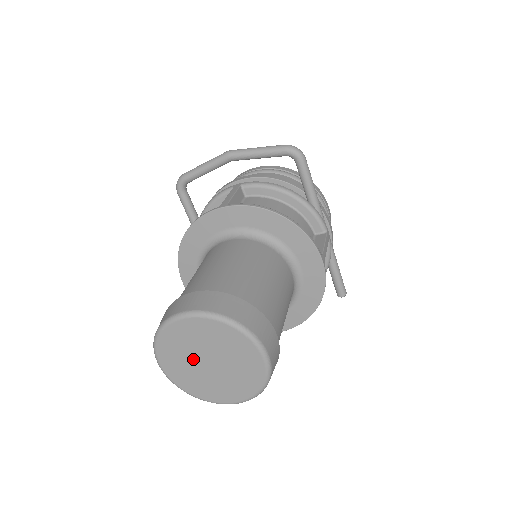
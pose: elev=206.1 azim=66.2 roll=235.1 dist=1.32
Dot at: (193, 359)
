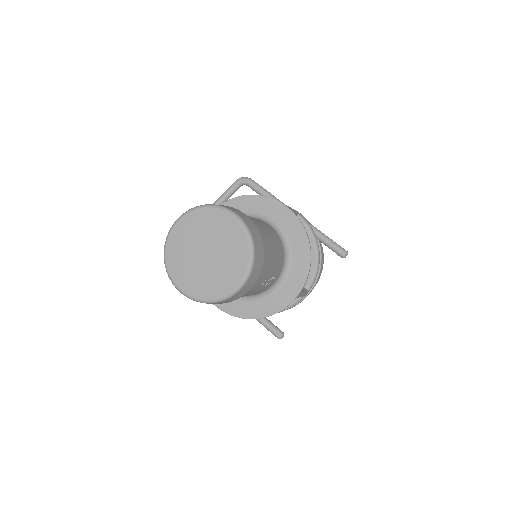
Dot at: (195, 260)
